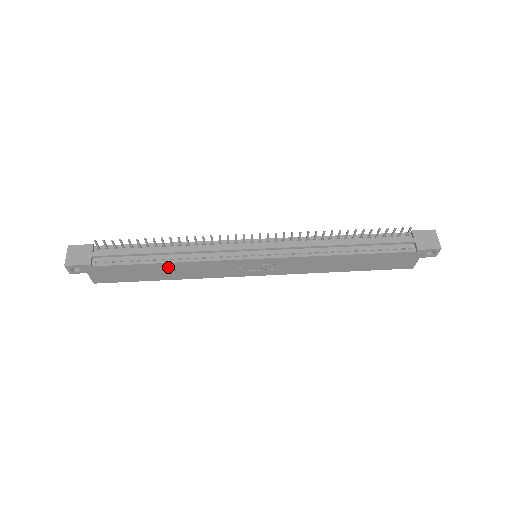
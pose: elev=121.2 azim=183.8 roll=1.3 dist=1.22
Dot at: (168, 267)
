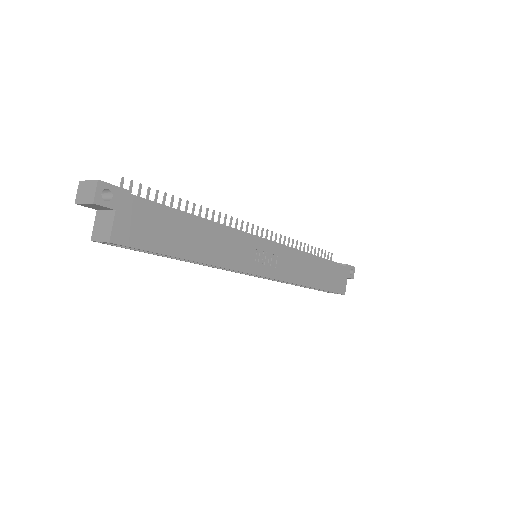
Dot at: (201, 230)
